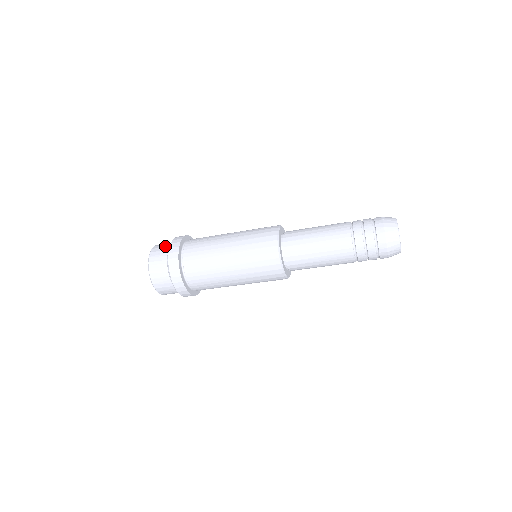
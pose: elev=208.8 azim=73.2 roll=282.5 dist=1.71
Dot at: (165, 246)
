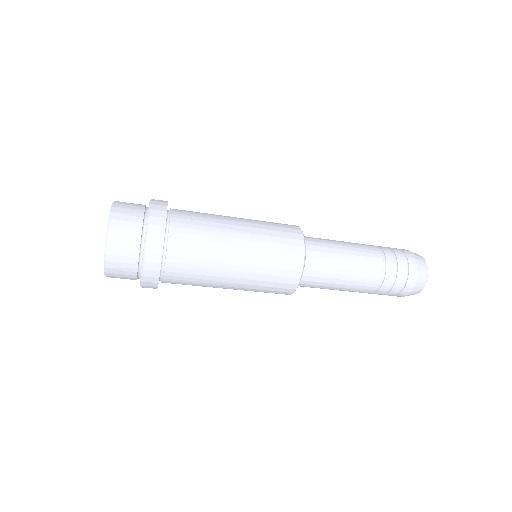
Dot at: (135, 214)
